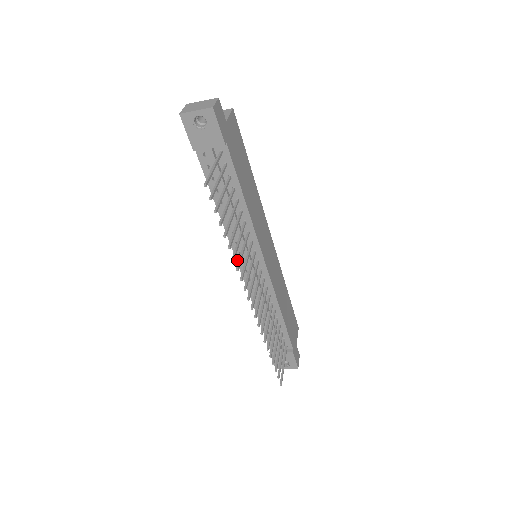
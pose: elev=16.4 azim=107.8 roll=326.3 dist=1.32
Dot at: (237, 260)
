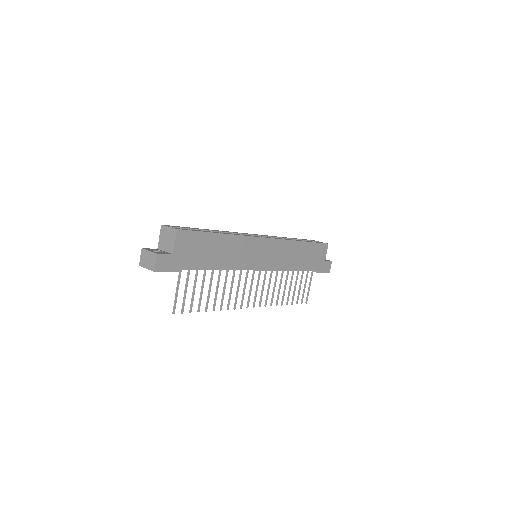
Dot at: occluded
